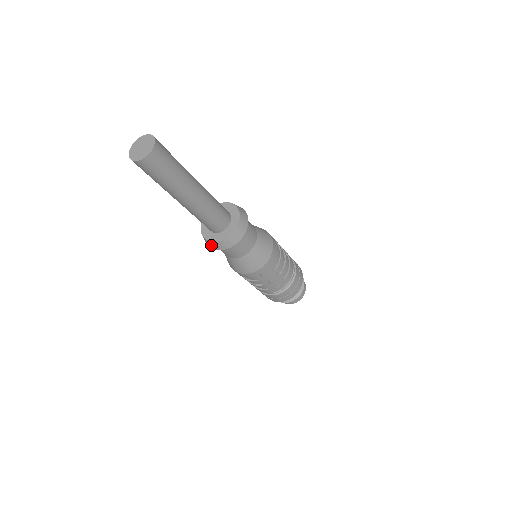
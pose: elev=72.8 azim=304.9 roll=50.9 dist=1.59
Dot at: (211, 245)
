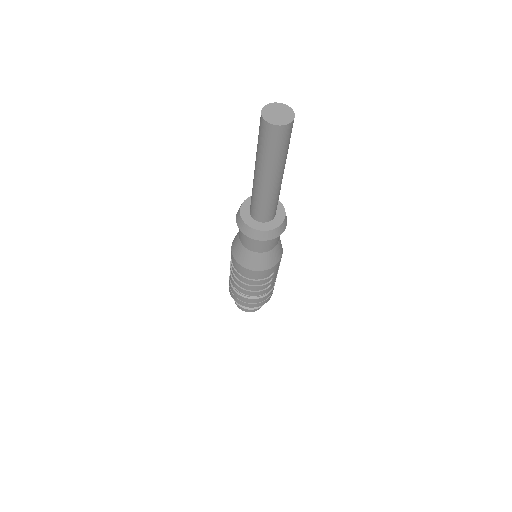
Dot at: (266, 236)
